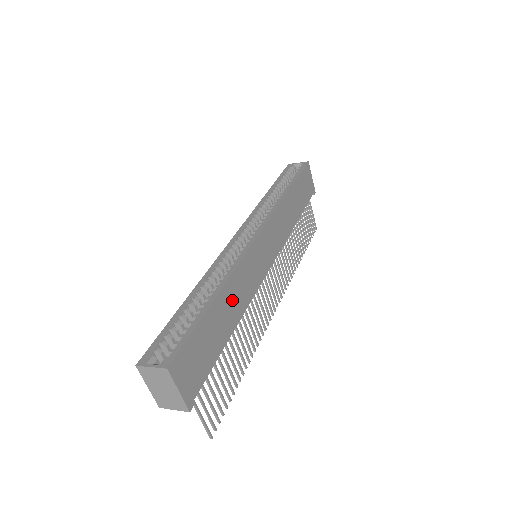
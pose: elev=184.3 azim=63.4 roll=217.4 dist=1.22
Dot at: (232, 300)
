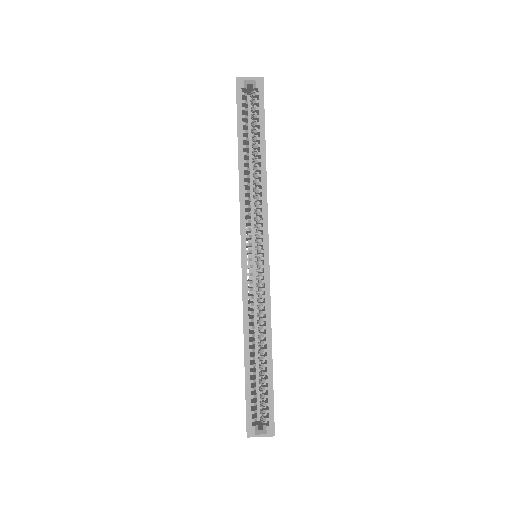
Dot at: occluded
